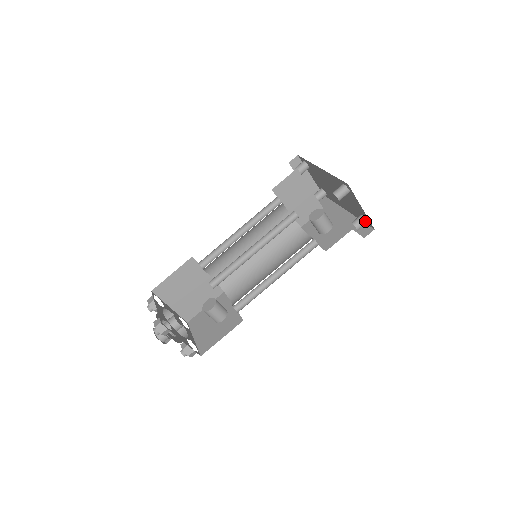
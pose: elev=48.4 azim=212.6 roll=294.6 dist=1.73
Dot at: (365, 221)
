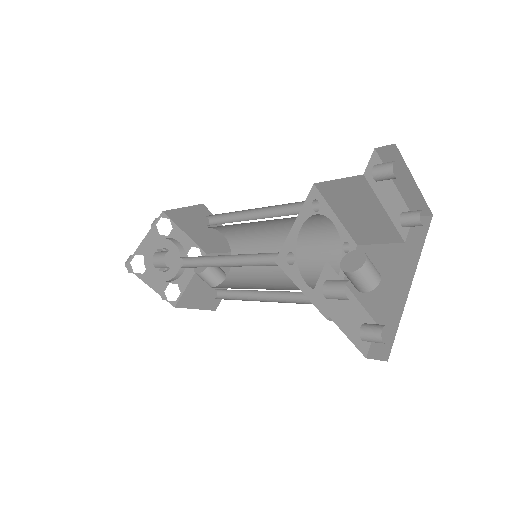
Dot at: (380, 341)
